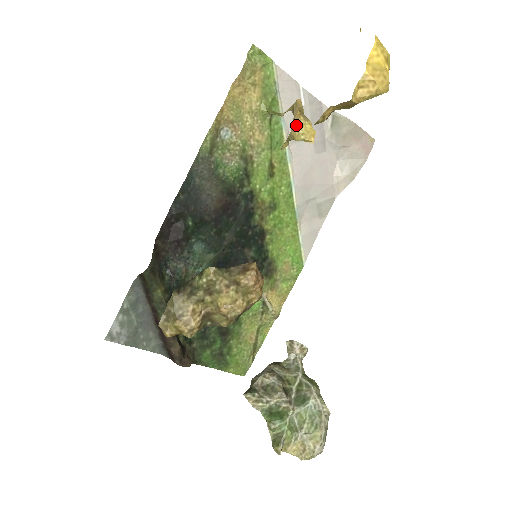
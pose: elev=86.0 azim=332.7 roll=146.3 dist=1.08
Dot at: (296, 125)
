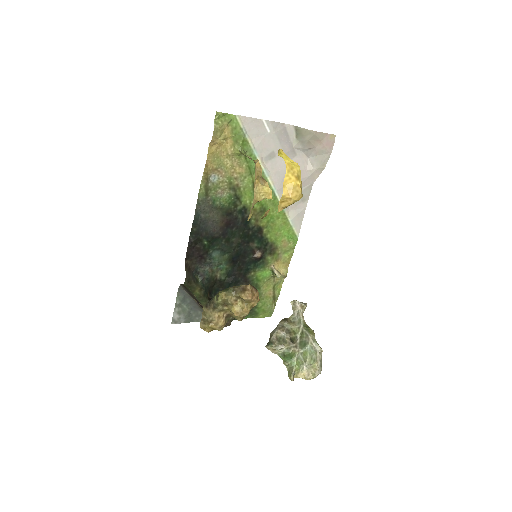
Dot at: (257, 192)
